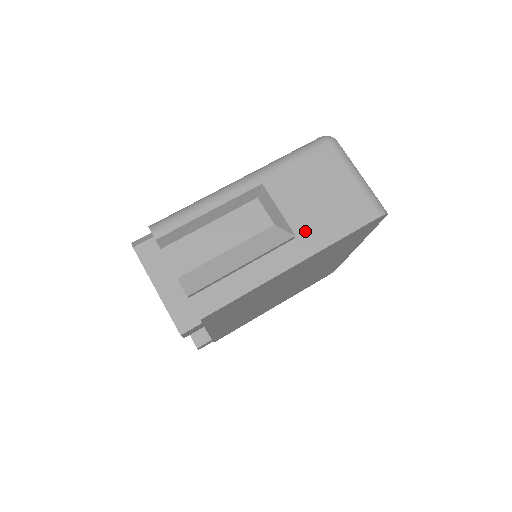
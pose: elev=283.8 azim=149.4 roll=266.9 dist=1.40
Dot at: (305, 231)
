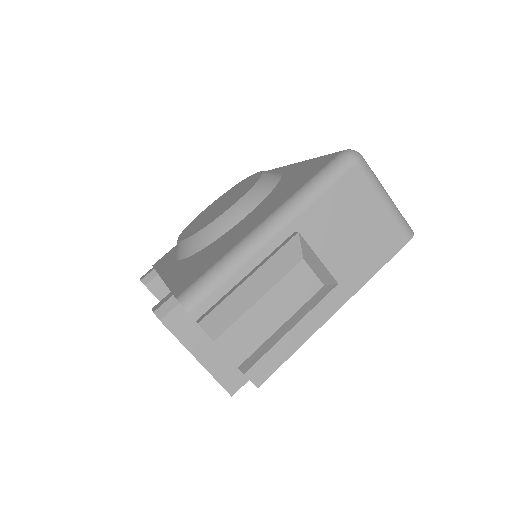
Dot at: (343, 272)
